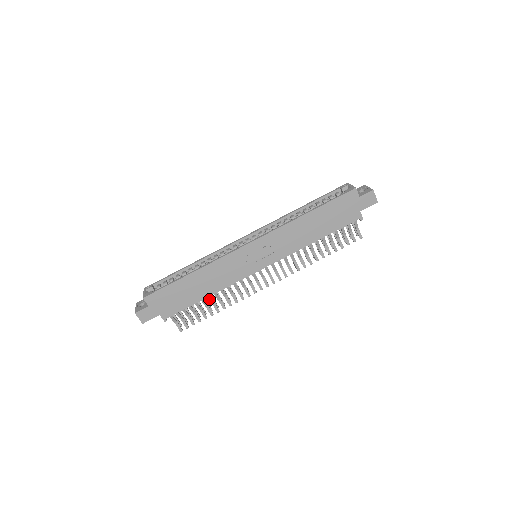
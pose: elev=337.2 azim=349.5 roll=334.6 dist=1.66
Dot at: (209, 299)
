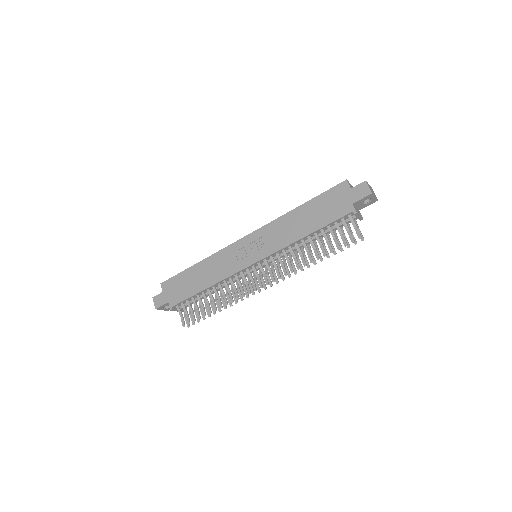
Dot at: (209, 294)
